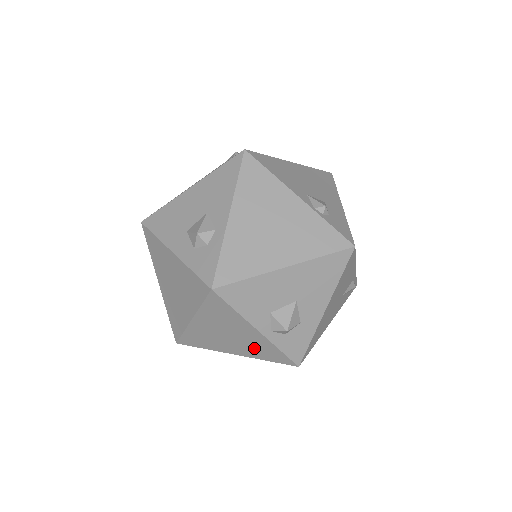
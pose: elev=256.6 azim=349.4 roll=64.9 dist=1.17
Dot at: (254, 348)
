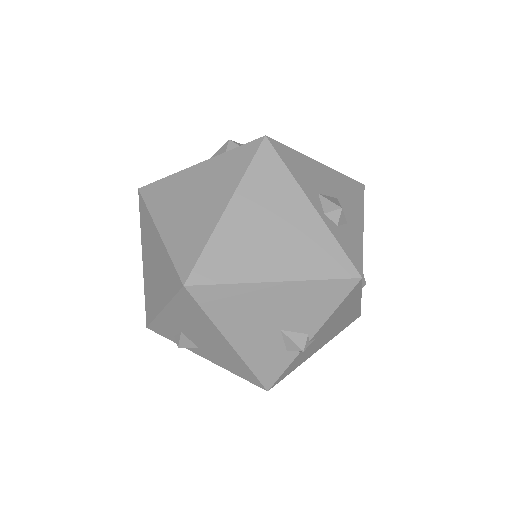
Dot at: (304, 251)
